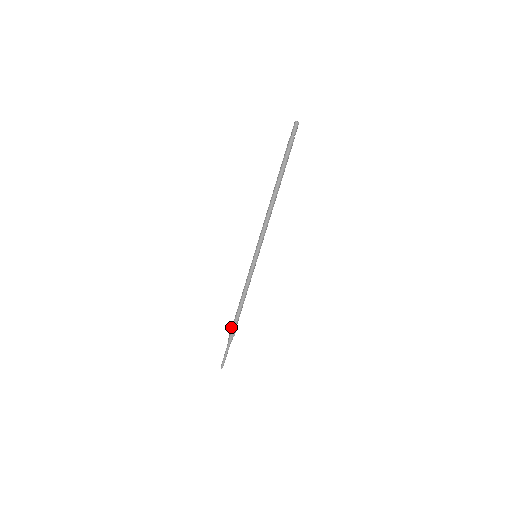
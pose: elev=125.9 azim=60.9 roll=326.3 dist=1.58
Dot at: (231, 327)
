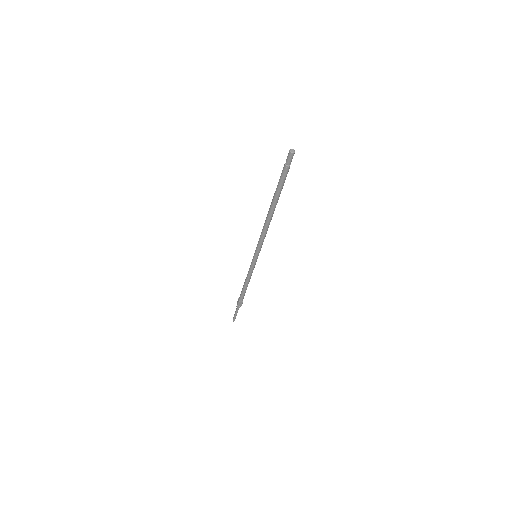
Dot at: (238, 299)
